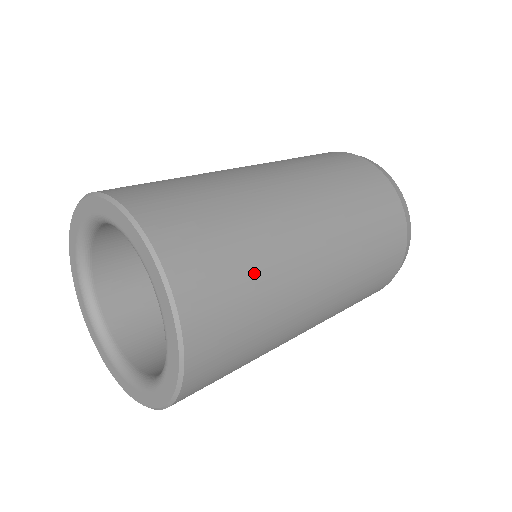
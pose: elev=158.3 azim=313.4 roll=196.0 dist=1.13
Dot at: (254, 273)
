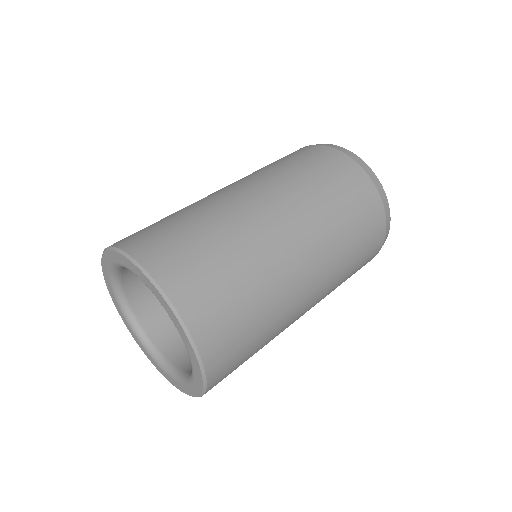
Dot at: (256, 352)
